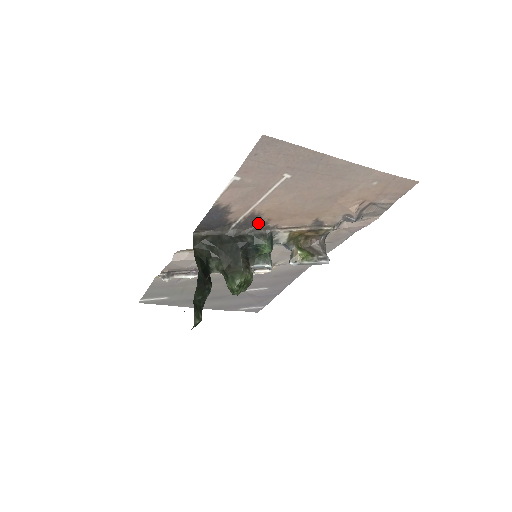
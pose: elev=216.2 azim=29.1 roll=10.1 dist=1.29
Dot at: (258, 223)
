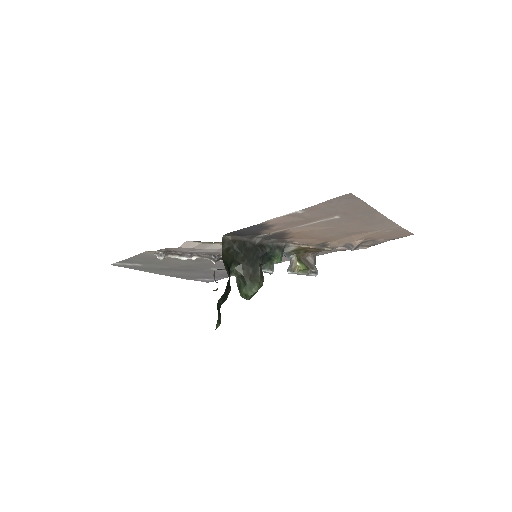
Dot at: (281, 237)
